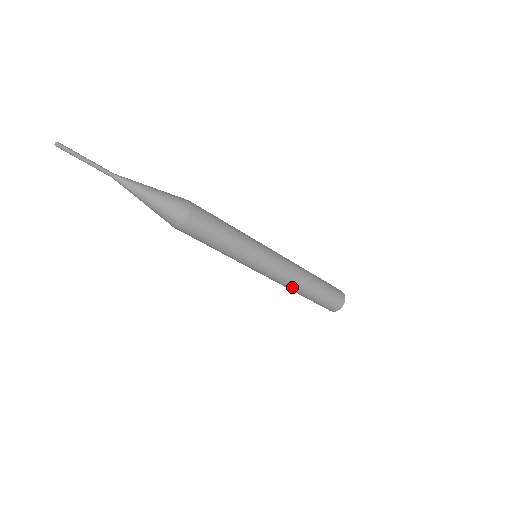
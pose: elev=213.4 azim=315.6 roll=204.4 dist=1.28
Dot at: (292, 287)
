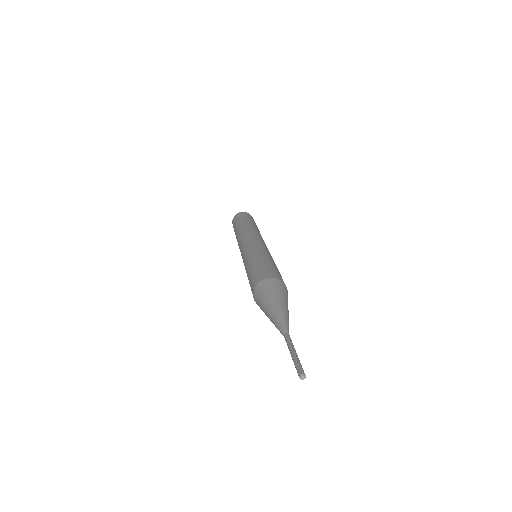
Dot at: occluded
